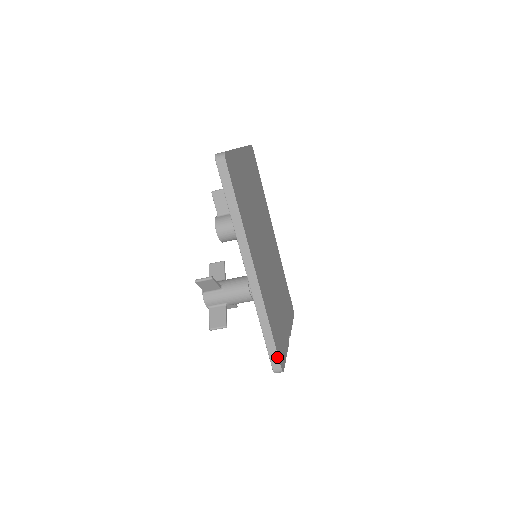
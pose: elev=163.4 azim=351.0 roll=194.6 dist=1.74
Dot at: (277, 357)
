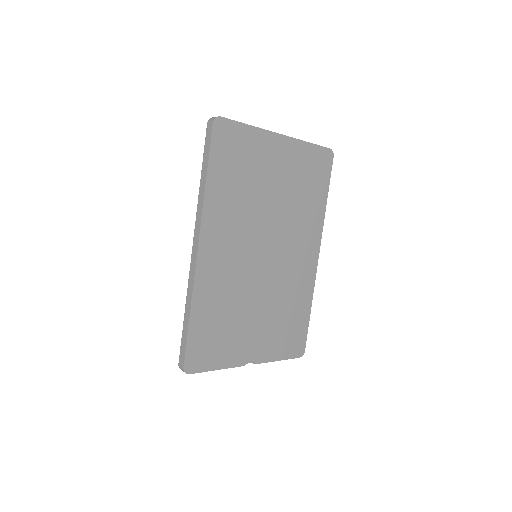
Dot at: (184, 352)
